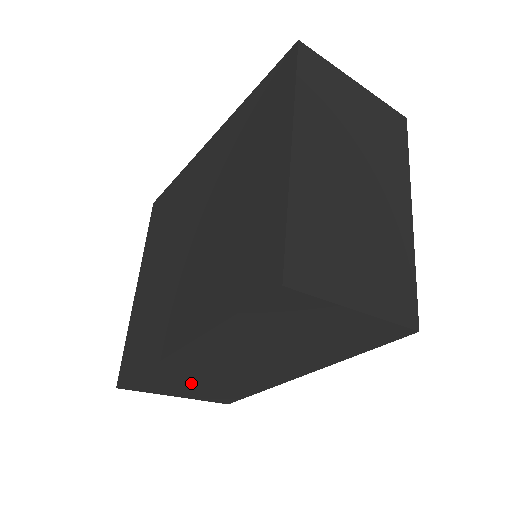
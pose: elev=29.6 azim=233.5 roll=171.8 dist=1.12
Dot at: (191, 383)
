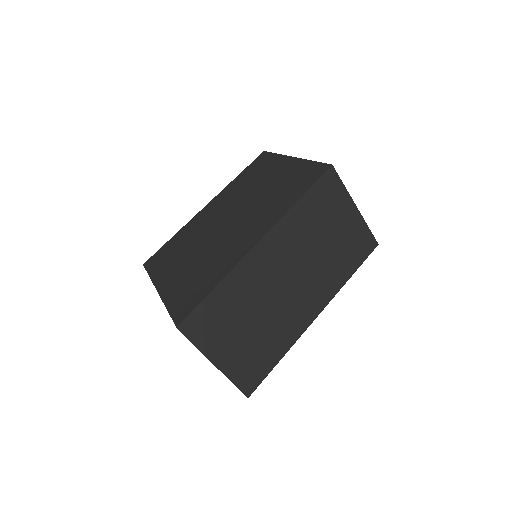
Dot at: (240, 323)
